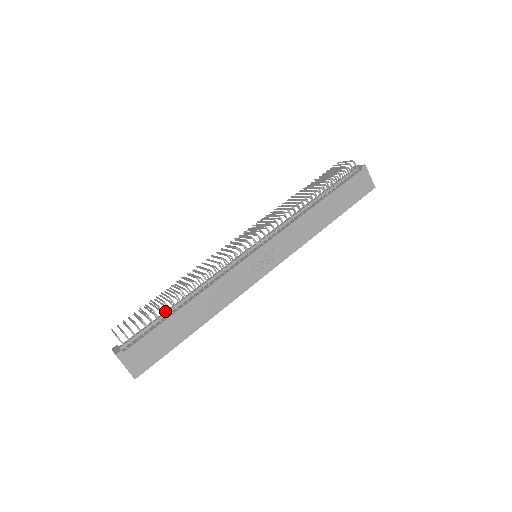
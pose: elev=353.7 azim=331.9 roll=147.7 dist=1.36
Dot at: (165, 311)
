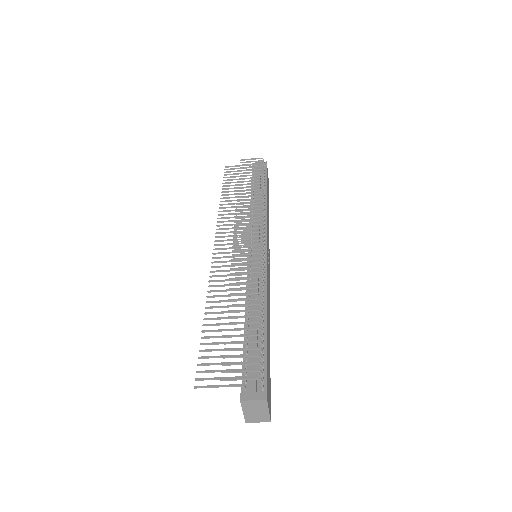
Dot at: occluded
